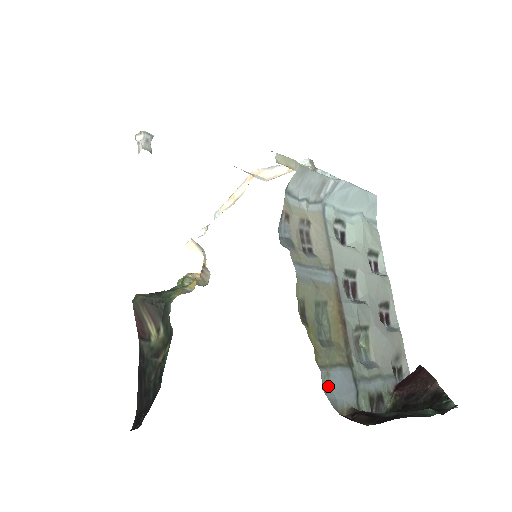
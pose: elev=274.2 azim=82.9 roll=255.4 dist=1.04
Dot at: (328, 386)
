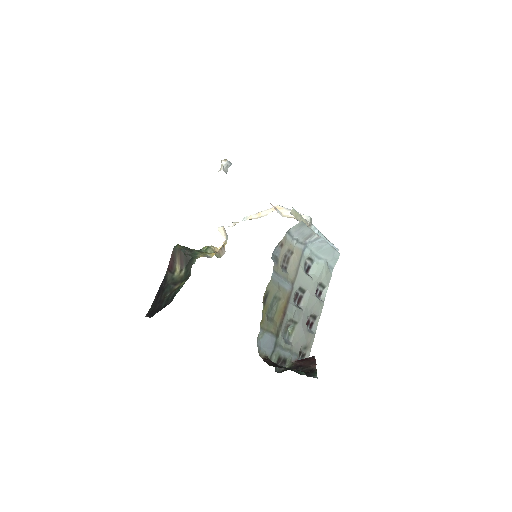
Dot at: (260, 339)
